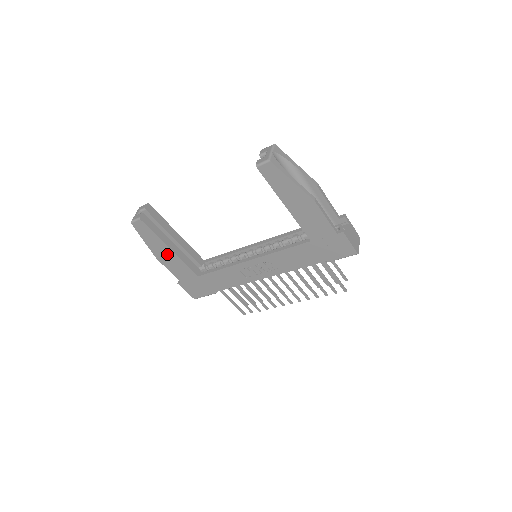
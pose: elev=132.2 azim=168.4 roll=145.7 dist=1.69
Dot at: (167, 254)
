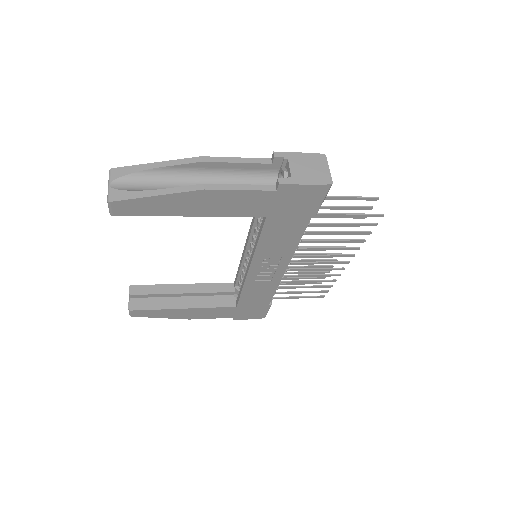
Dot at: (189, 312)
